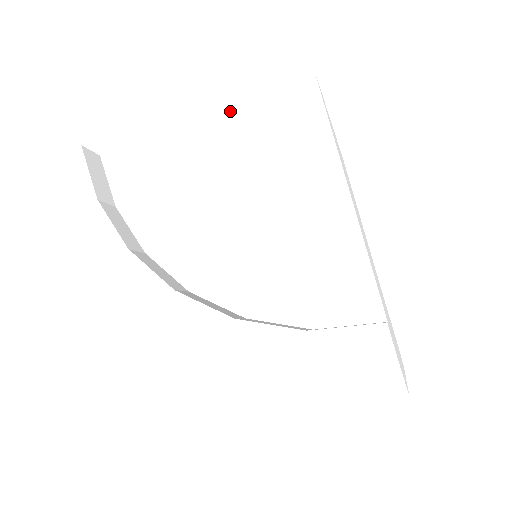
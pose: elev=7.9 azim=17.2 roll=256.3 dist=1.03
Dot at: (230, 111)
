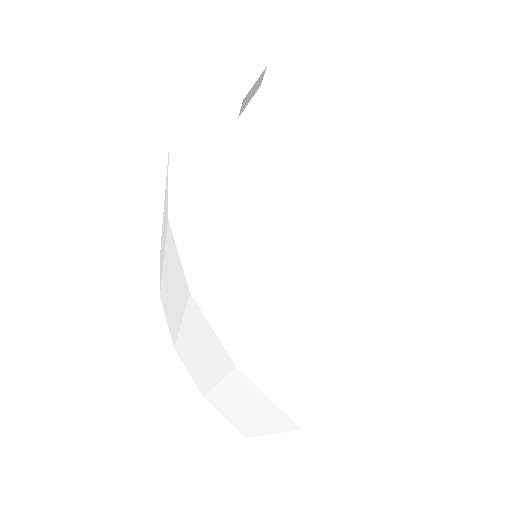
Dot at: (363, 161)
